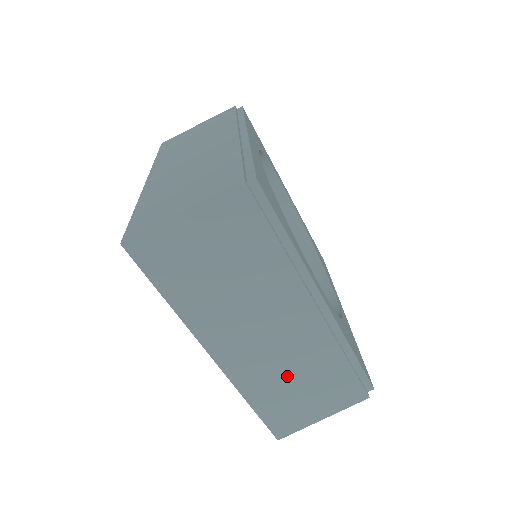
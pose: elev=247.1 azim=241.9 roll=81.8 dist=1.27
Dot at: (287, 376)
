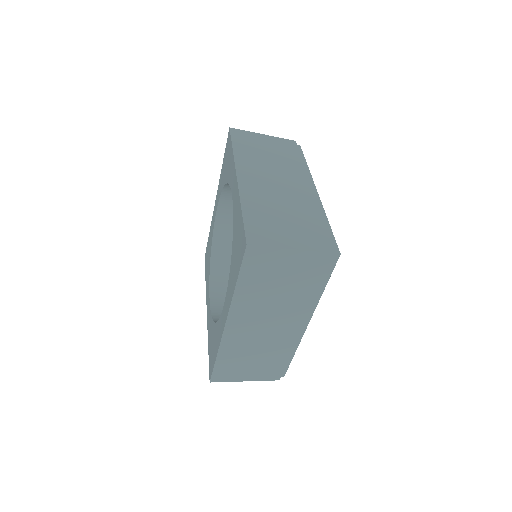
Dot at: occluded
